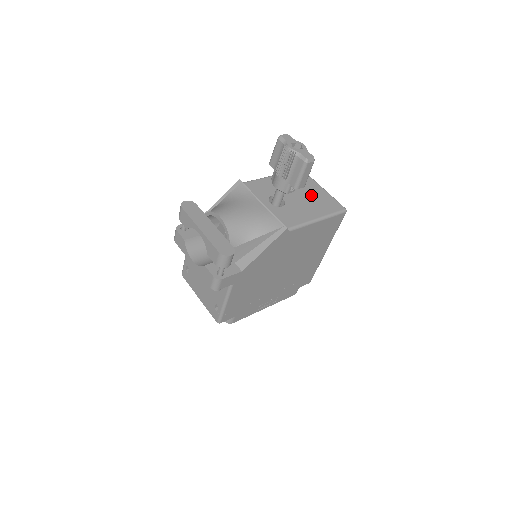
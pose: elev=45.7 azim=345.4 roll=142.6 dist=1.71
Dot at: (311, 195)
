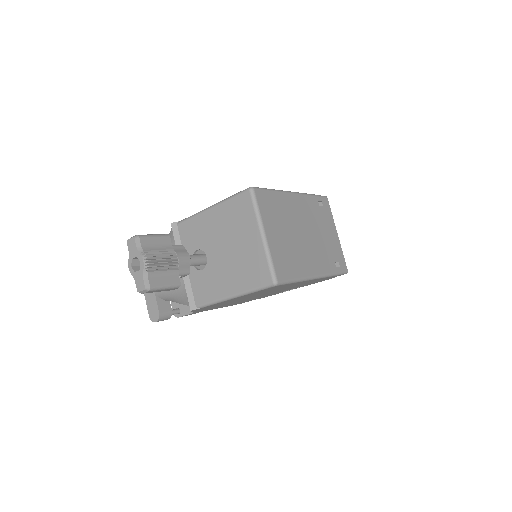
Dot at: (240, 251)
